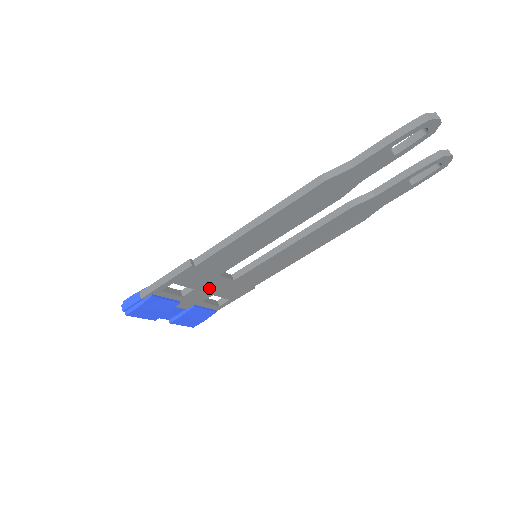
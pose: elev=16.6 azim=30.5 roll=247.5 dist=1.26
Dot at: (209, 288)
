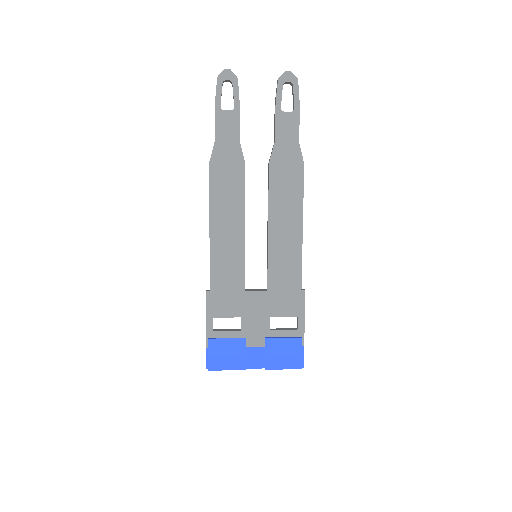
Dot at: (255, 310)
